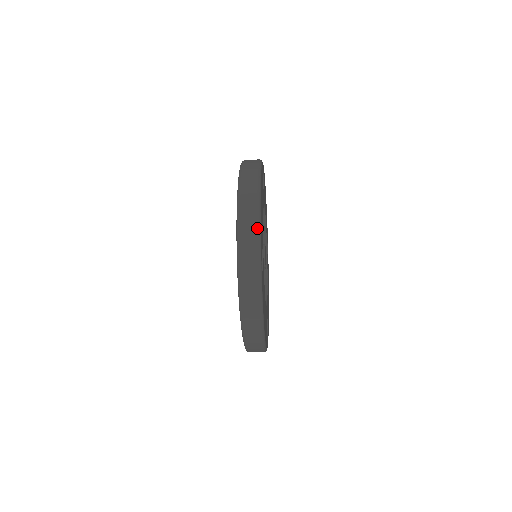
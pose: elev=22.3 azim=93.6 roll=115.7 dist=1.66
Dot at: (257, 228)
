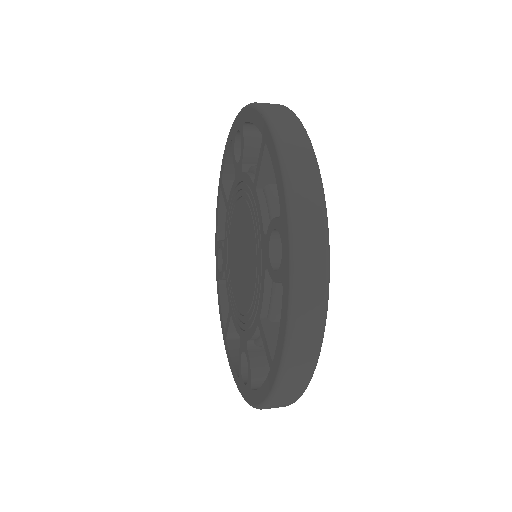
Dot at: occluded
